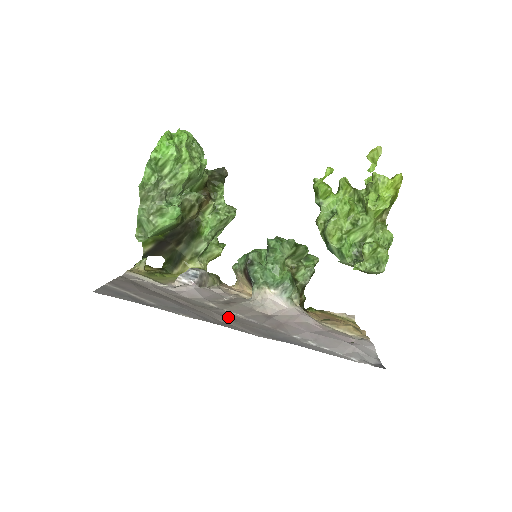
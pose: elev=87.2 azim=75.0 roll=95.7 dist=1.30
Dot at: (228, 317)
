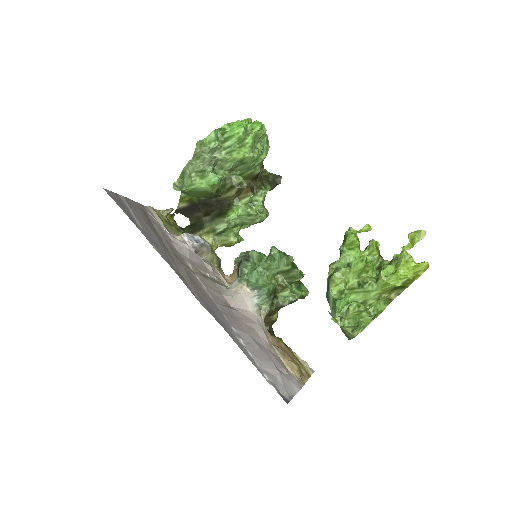
Dot at: (191, 278)
